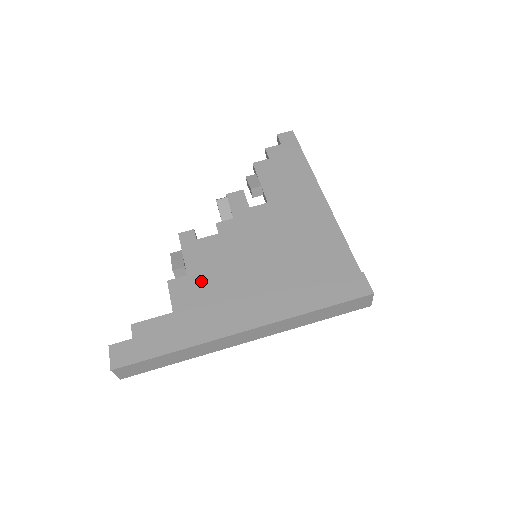
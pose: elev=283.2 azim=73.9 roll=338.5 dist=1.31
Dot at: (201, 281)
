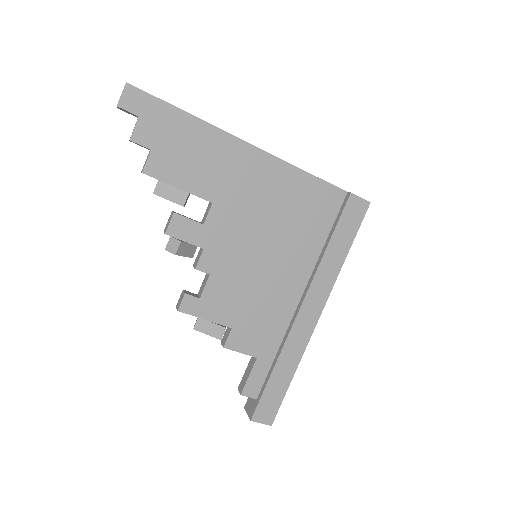
Dot at: (247, 320)
